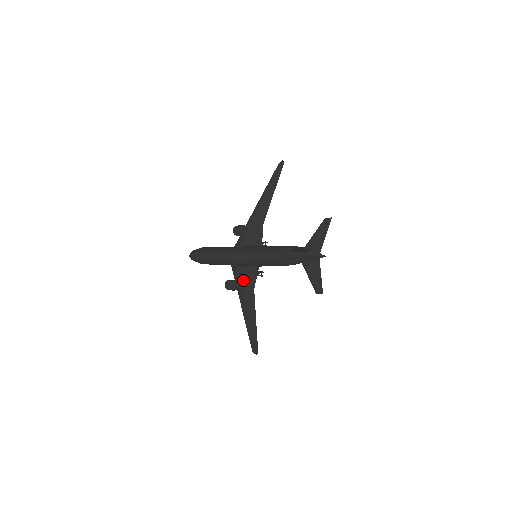
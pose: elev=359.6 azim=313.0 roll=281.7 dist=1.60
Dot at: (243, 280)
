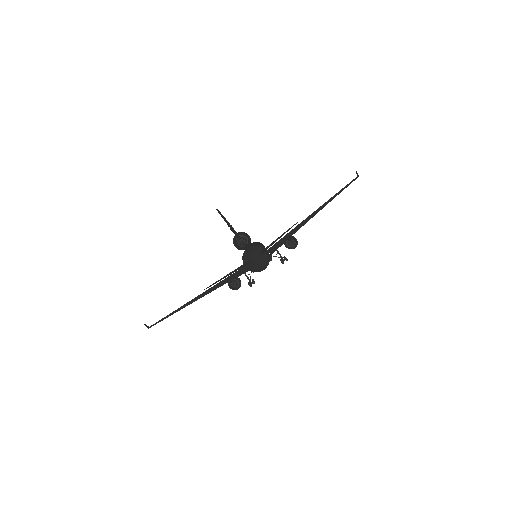
Dot at: (233, 275)
